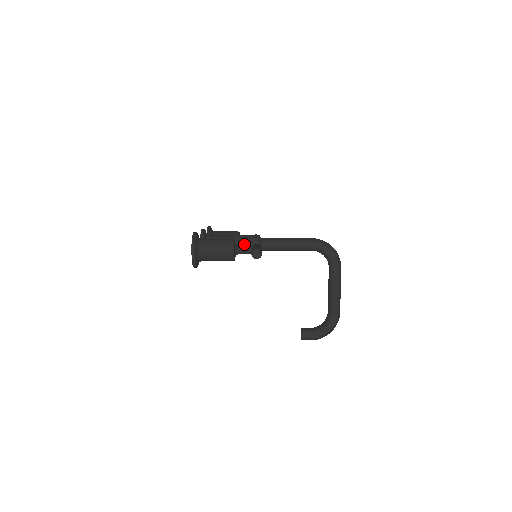
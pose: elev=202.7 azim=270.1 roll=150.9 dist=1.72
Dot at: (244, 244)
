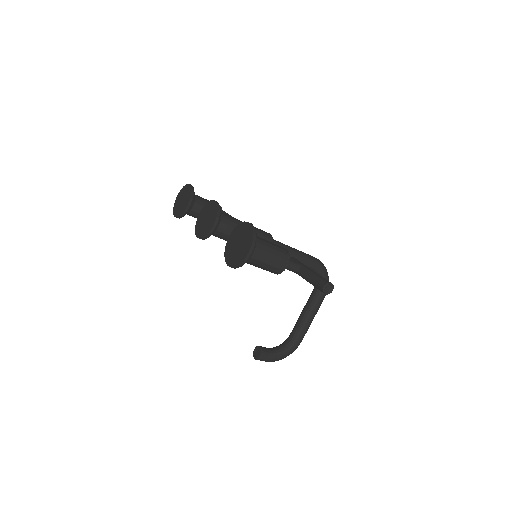
Dot at: occluded
